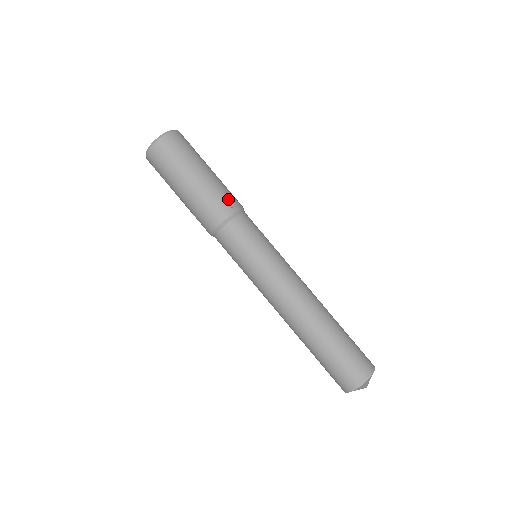
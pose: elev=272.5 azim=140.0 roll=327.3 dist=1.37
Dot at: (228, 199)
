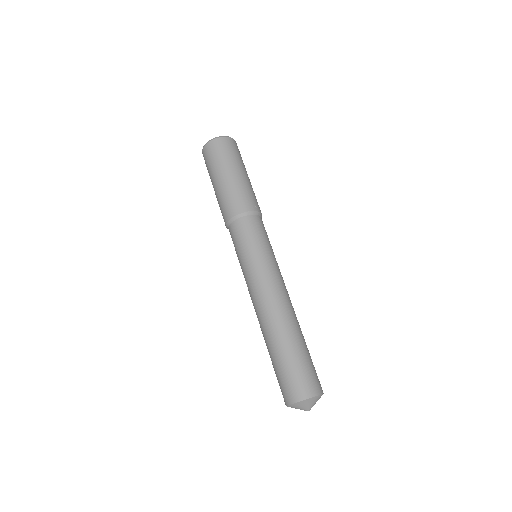
Dot at: (256, 201)
